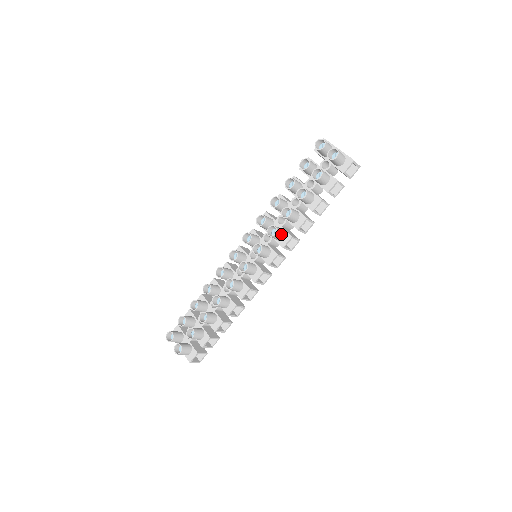
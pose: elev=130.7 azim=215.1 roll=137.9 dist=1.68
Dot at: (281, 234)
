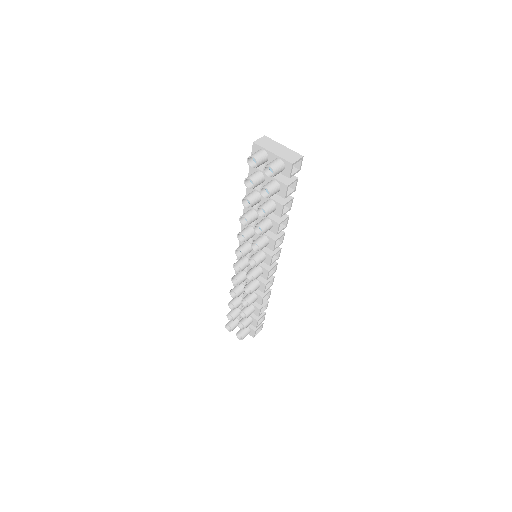
Dot at: (265, 243)
